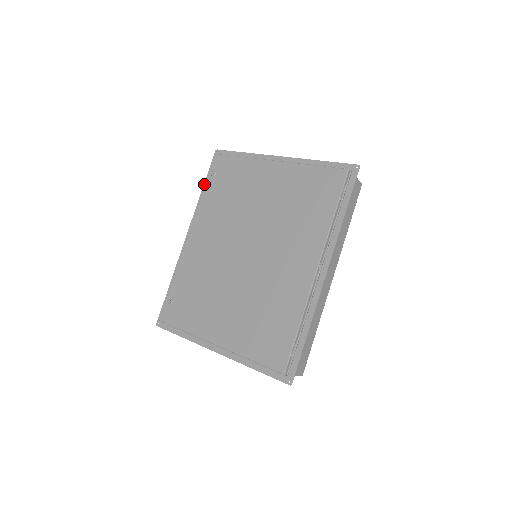
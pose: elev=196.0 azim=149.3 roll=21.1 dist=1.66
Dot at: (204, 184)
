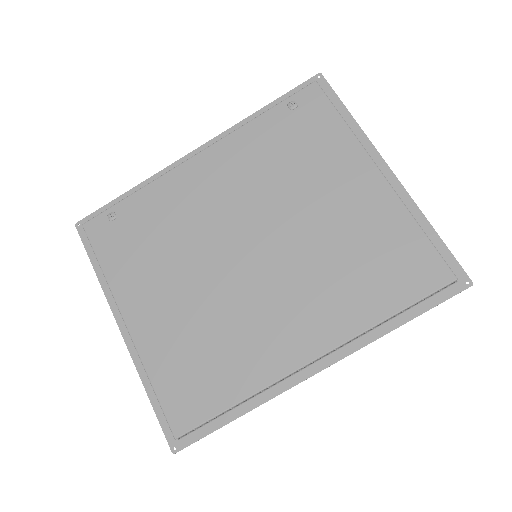
Dot at: (269, 104)
